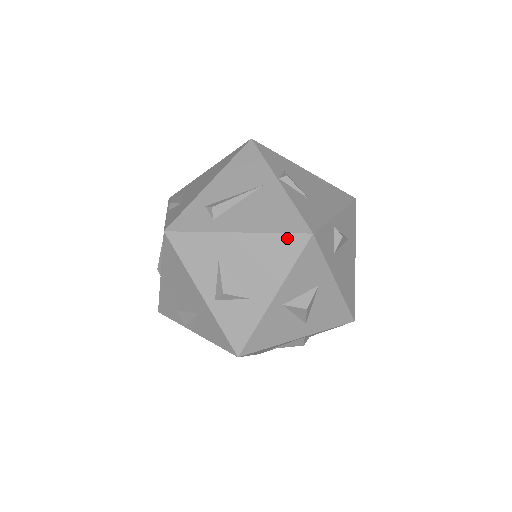
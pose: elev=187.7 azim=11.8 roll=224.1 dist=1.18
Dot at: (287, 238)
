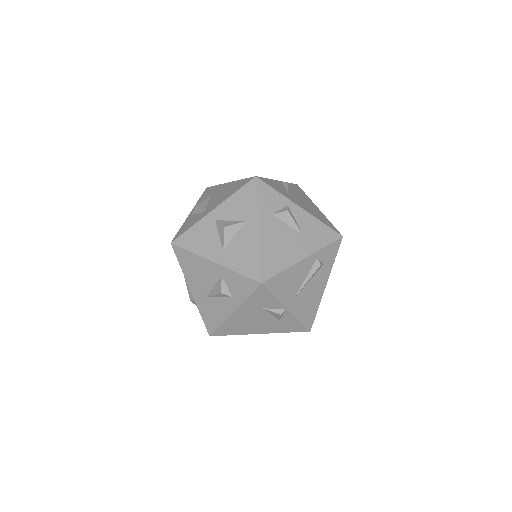
Dot at: (244, 180)
